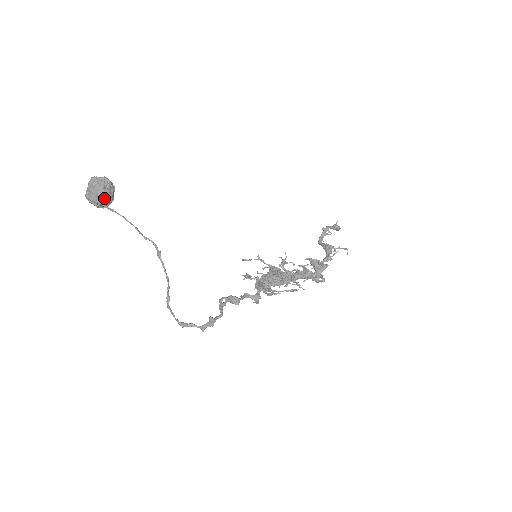
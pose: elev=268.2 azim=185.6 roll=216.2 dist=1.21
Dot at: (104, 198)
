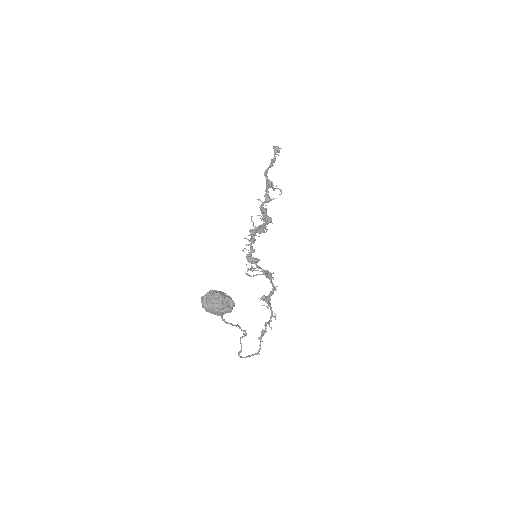
Dot at: occluded
